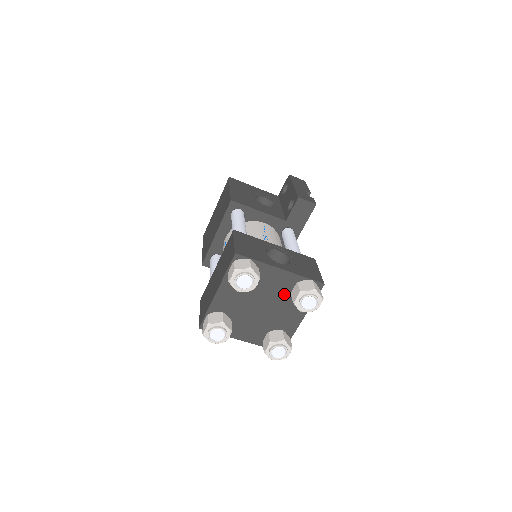
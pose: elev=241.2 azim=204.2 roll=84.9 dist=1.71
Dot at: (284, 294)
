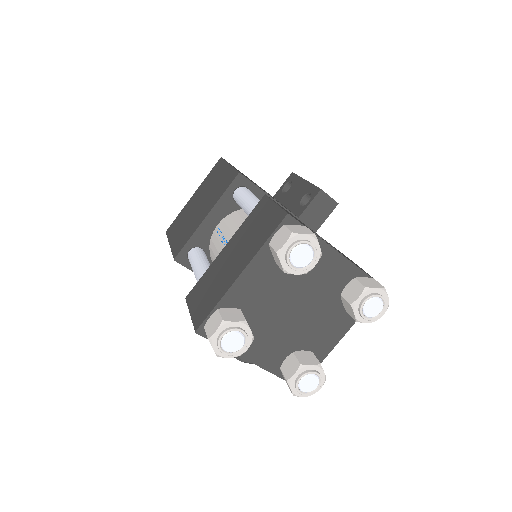
Dot at: (331, 294)
